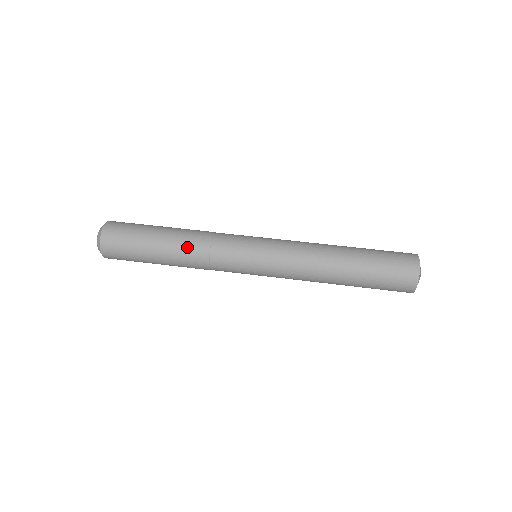
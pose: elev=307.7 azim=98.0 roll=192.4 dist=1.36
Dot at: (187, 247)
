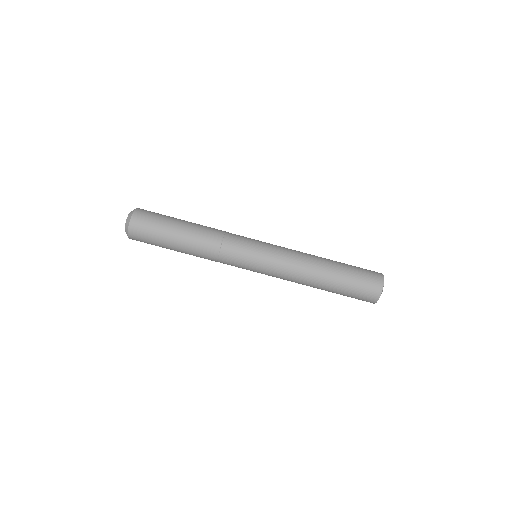
Dot at: (199, 256)
